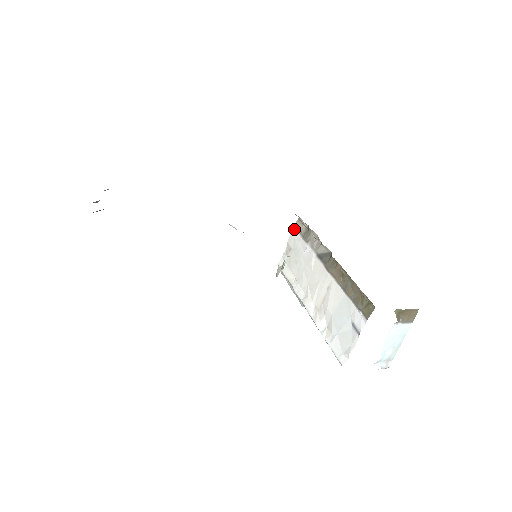
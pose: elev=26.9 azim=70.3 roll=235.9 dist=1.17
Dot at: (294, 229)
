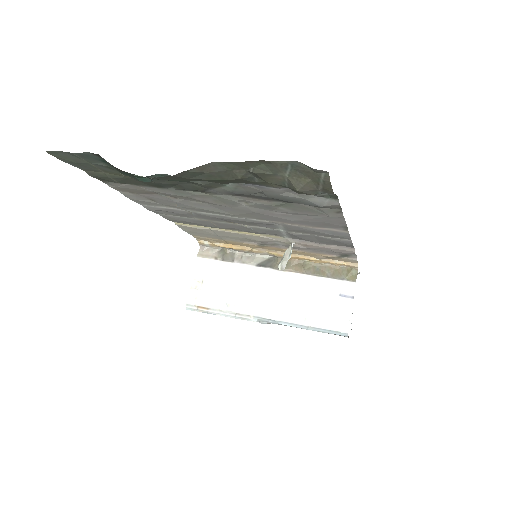
Dot at: (201, 259)
